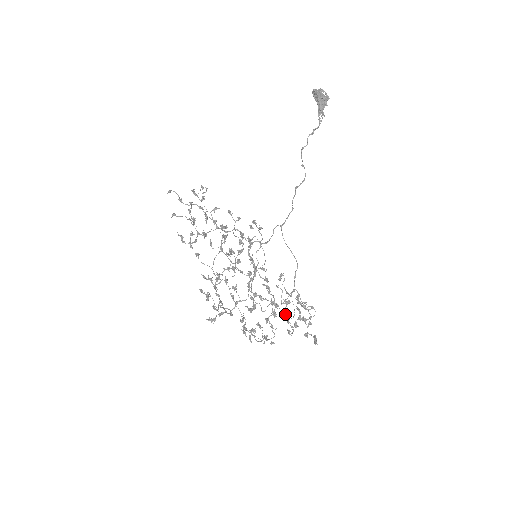
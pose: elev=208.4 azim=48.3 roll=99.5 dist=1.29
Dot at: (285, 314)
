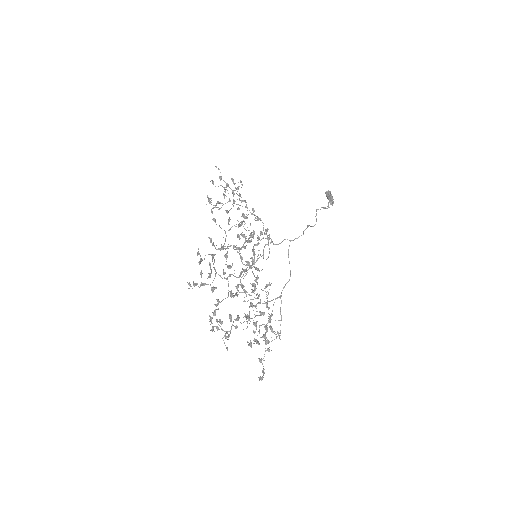
Dot at: (255, 323)
